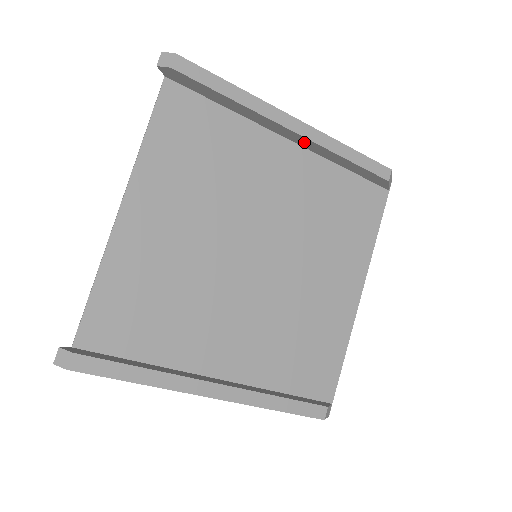
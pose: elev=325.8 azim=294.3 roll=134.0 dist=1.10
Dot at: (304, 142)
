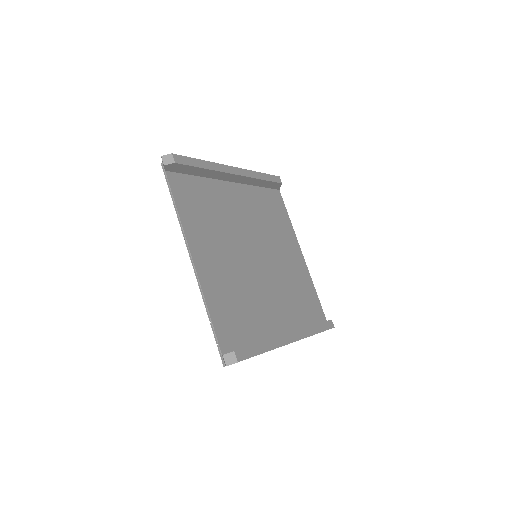
Dot at: (240, 179)
